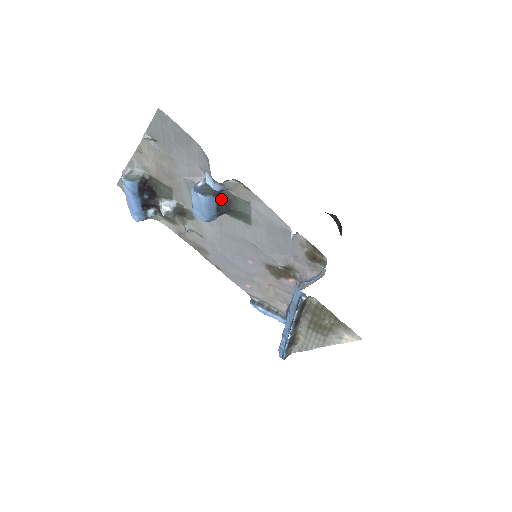
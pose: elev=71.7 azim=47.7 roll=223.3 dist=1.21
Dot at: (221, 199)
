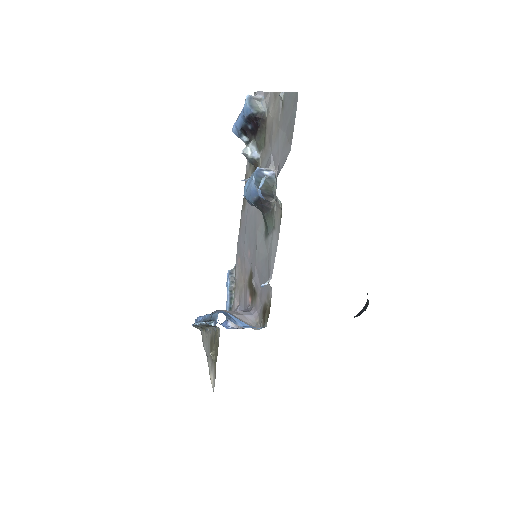
Dot at: (263, 200)
